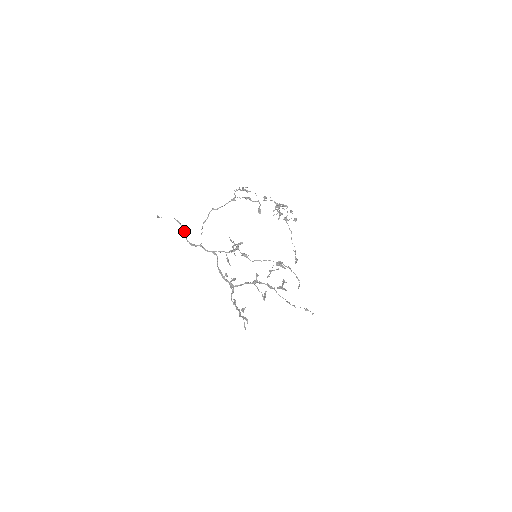
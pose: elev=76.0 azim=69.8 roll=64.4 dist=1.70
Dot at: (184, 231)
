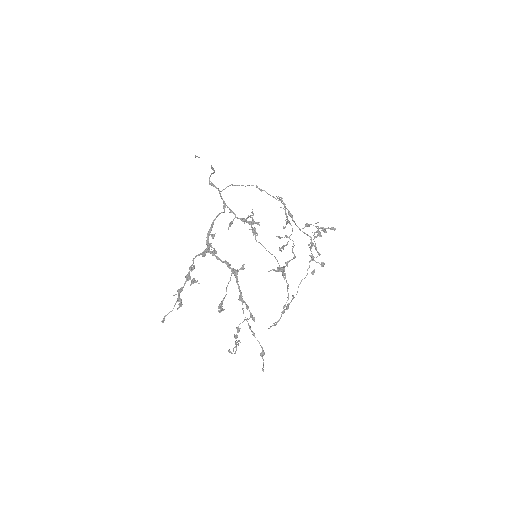
Dot at: (213, 173)
